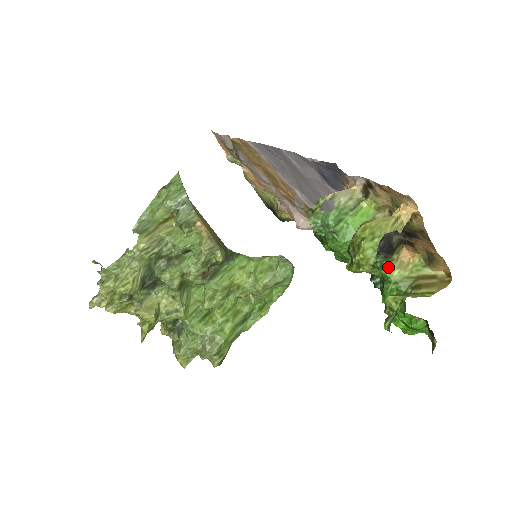
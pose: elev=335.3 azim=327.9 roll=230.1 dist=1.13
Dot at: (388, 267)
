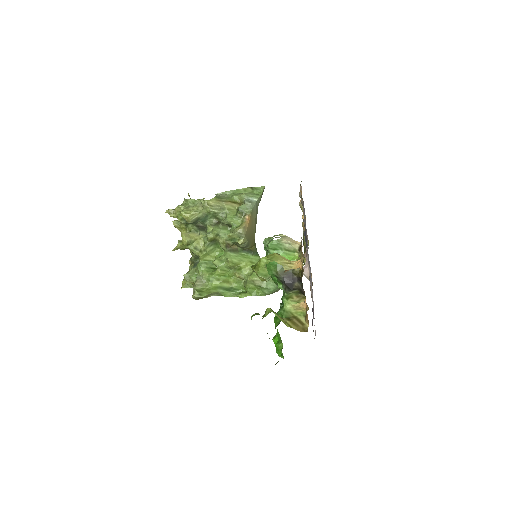
Dot at: (287, 299)
